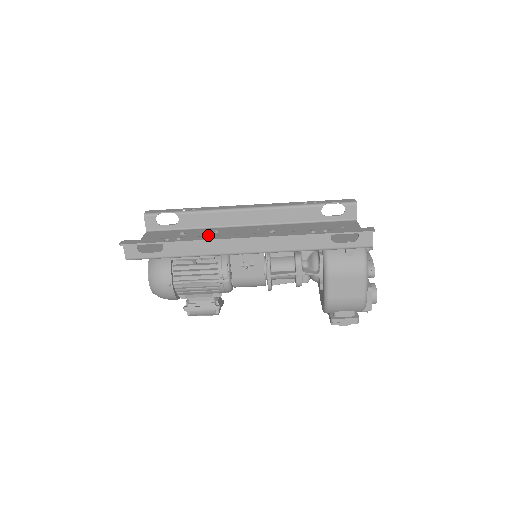
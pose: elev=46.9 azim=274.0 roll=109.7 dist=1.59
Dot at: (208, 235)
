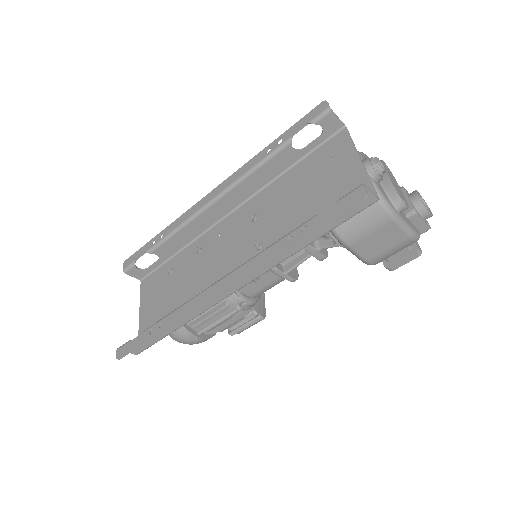
Dot at: (193, 262)
